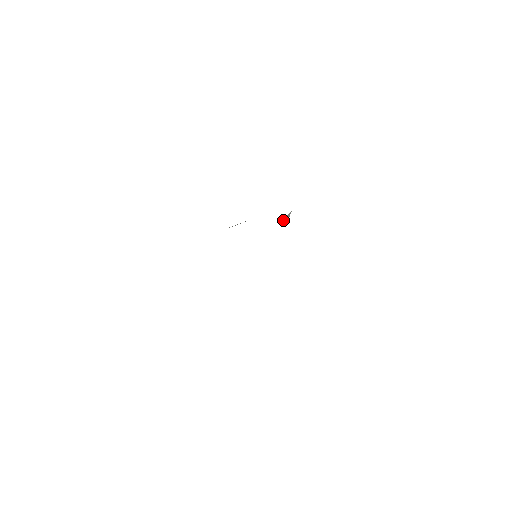
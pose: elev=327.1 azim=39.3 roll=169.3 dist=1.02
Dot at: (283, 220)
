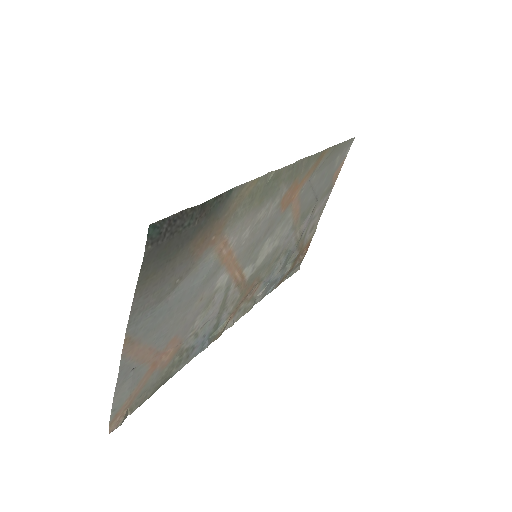
Dot at: (284, 253)
